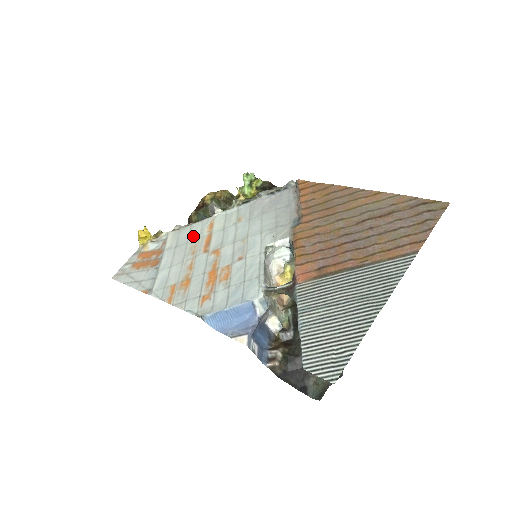
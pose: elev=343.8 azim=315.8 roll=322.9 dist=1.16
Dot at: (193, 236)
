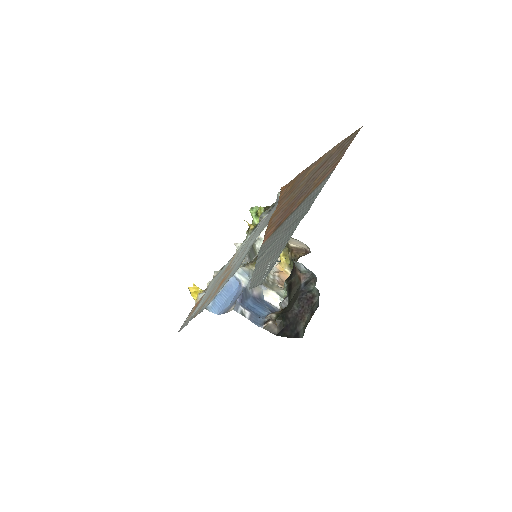
Dot at: (222, 271)
